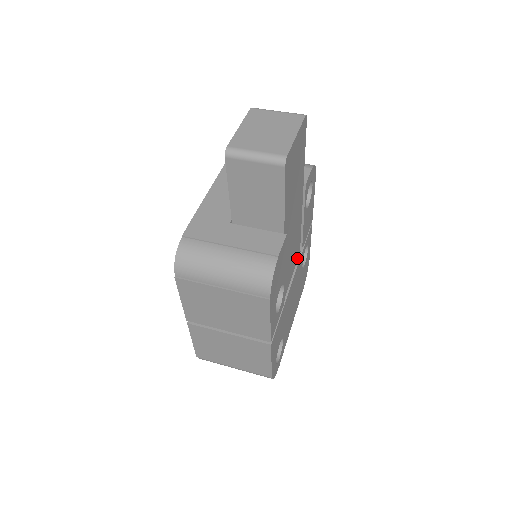
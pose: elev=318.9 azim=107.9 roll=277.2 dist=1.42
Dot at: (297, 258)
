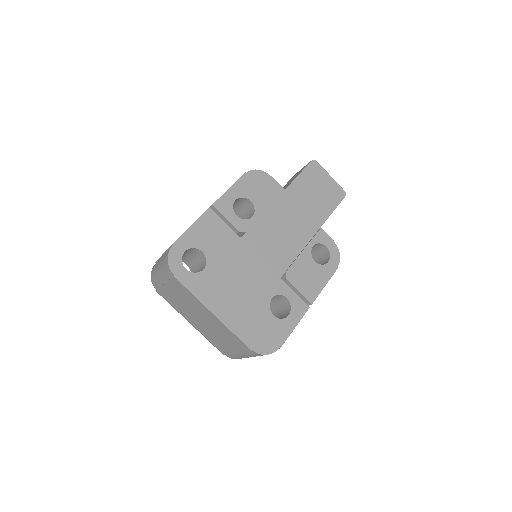
Dot at: (275, 270)
